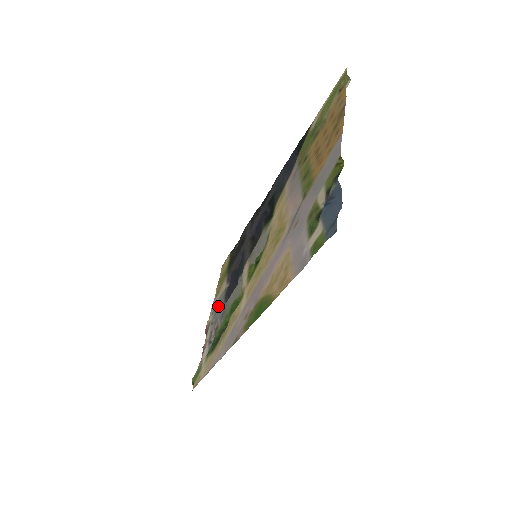
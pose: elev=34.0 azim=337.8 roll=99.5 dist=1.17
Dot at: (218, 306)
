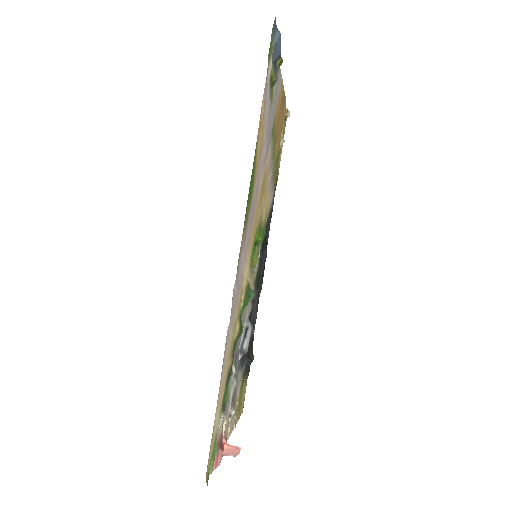
Dot at: occluded
